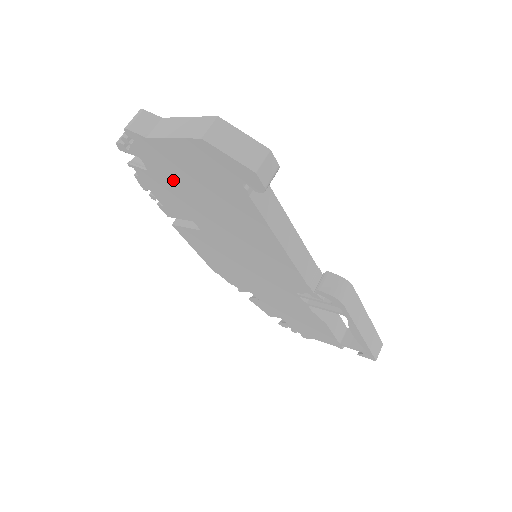
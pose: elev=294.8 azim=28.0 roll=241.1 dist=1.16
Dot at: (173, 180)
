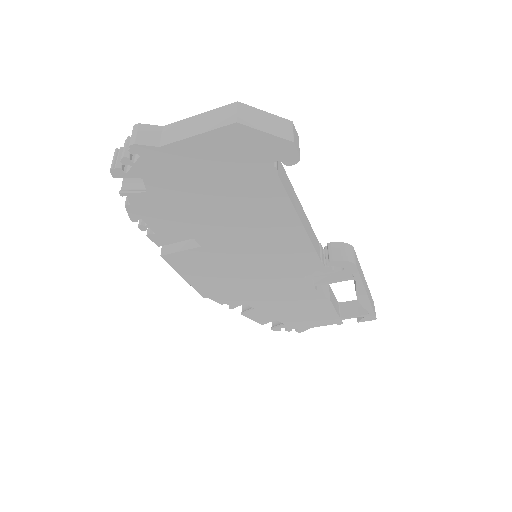
Dot at: (181, 192)
